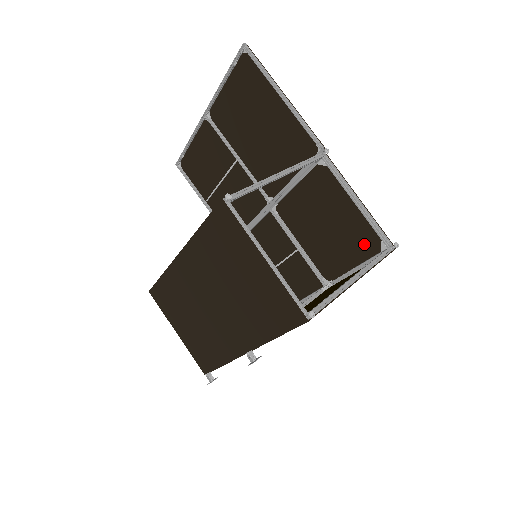
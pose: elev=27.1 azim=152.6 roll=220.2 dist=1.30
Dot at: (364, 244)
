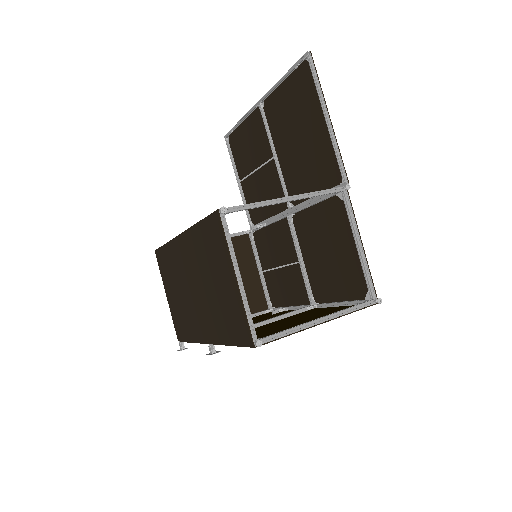
Dot at: (354, 285)
